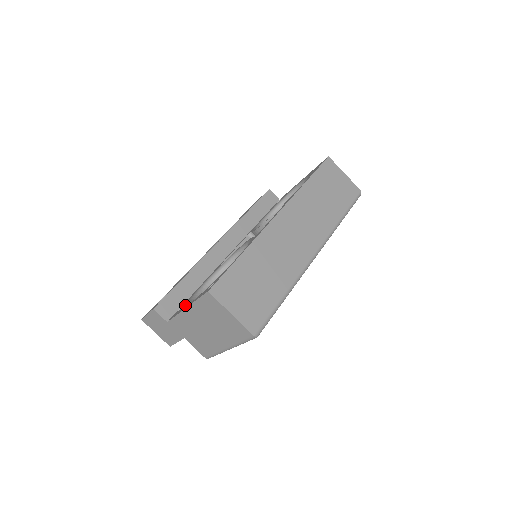
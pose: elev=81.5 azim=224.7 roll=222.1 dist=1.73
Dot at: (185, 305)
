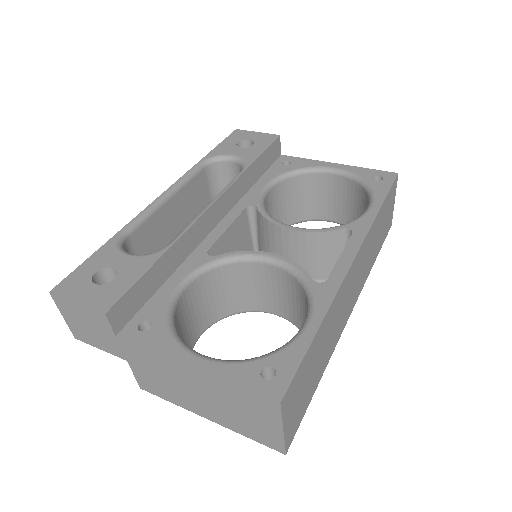
Dot at: (171, 337)
